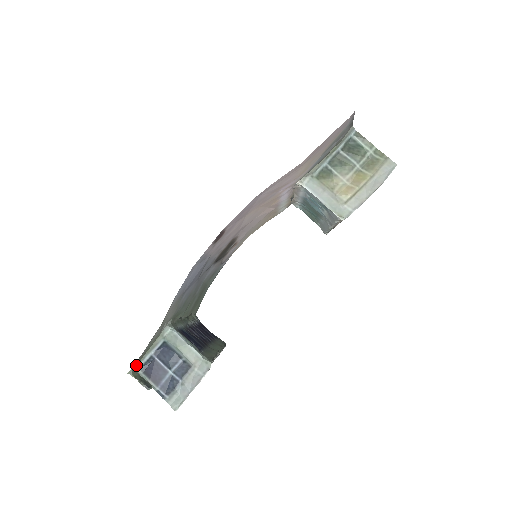
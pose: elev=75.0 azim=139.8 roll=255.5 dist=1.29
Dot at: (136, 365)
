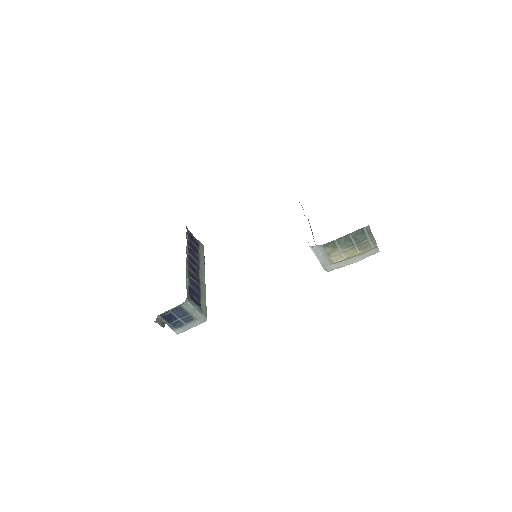
Dot at: occluded
